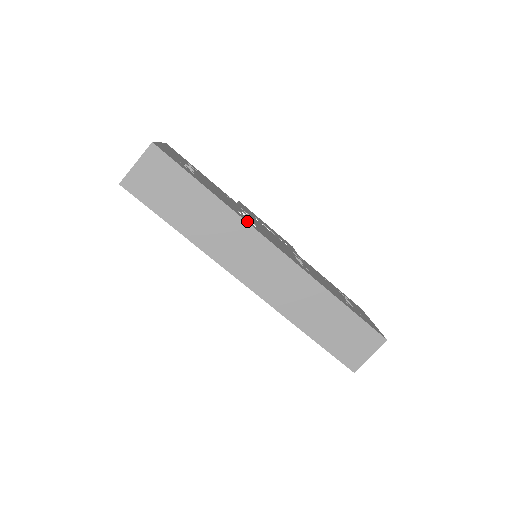
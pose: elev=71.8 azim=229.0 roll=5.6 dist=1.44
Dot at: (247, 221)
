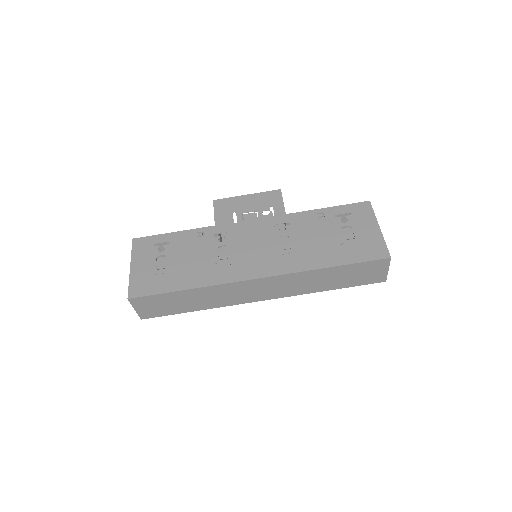
Dot at: (224, 280)
